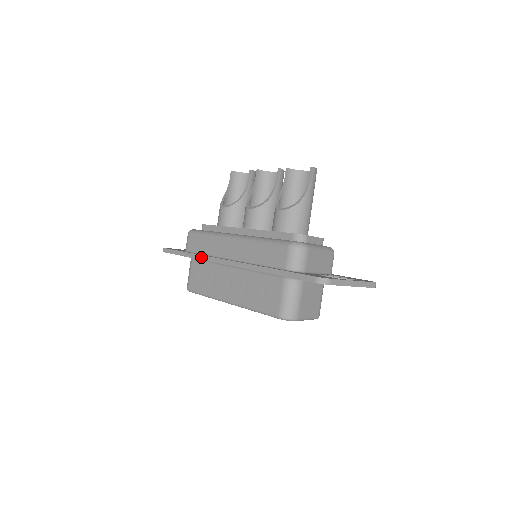
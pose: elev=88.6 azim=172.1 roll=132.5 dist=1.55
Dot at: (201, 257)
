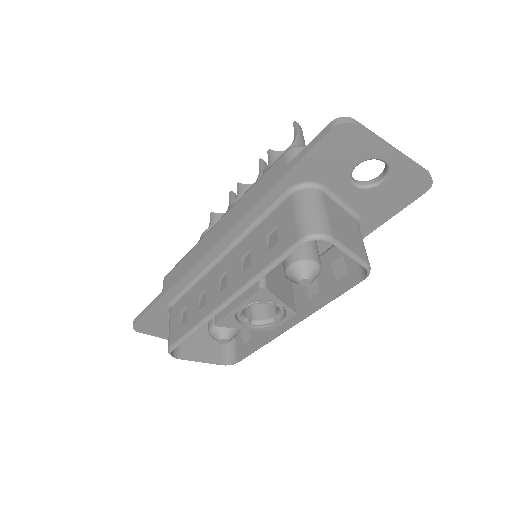
Dot at: (179, 276)
